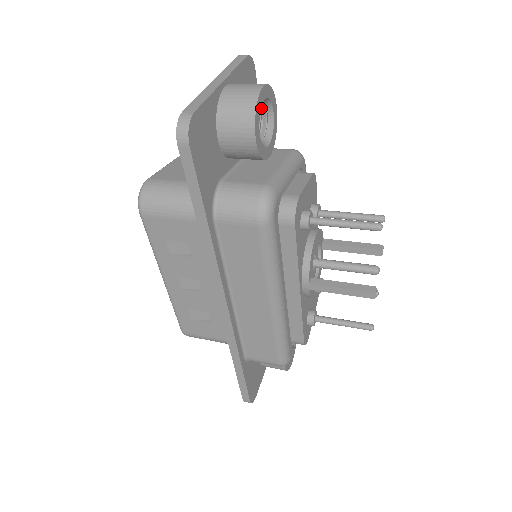
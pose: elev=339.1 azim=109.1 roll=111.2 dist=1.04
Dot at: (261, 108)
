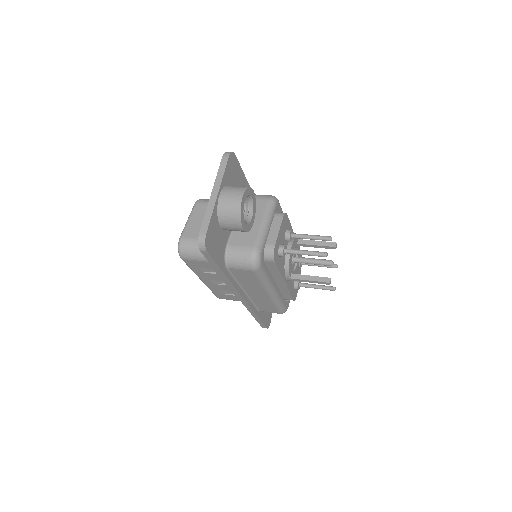
Dot at: occluded
